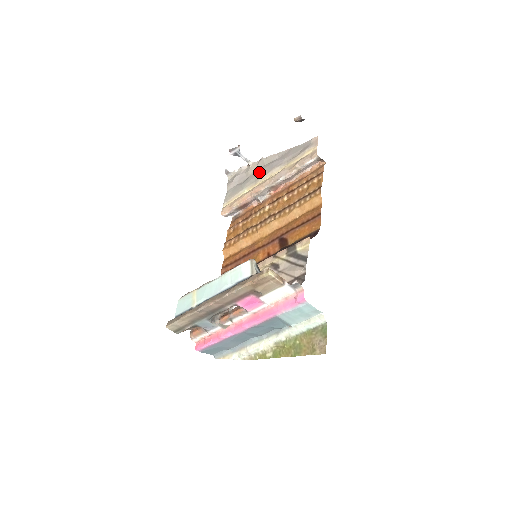
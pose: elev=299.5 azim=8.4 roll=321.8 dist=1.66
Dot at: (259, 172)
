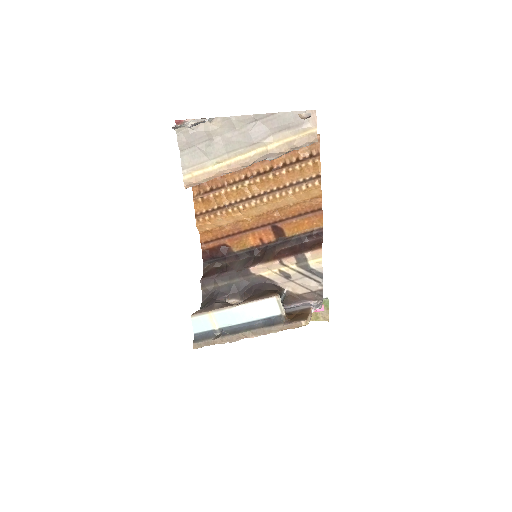
Dot at: (230, 141)
